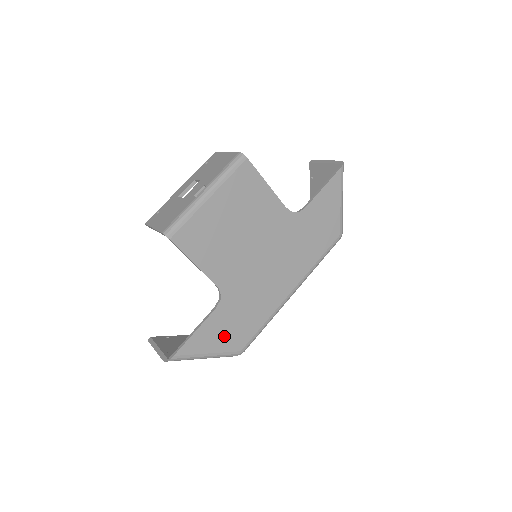
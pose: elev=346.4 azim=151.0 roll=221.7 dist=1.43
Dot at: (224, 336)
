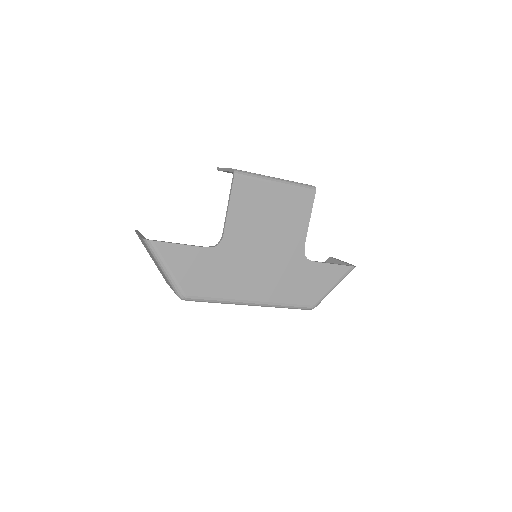
Dot at: (190, 271)
